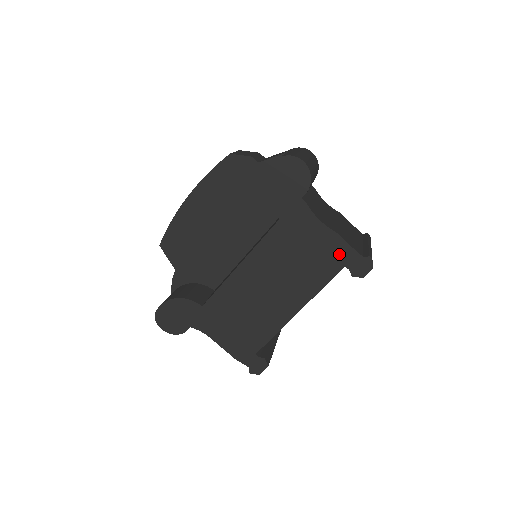
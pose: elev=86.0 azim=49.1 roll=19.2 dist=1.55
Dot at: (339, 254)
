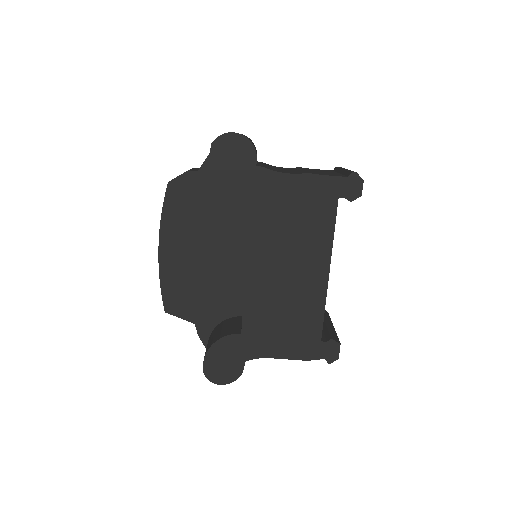
Dot at: (325, 191)
